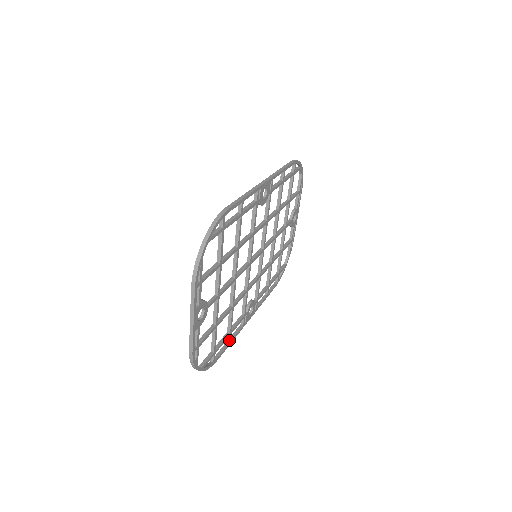
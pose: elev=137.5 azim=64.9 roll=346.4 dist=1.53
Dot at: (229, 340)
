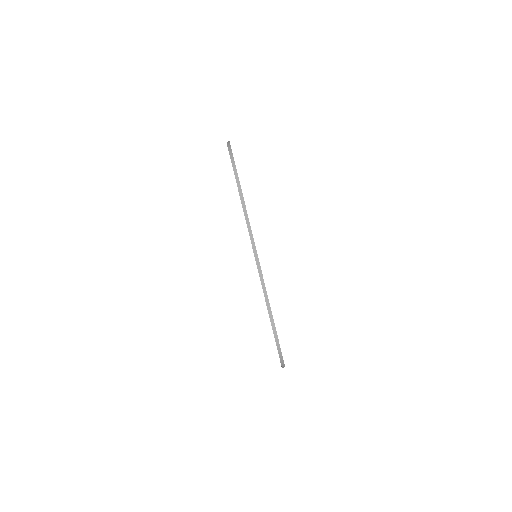
Dot at: occluded
